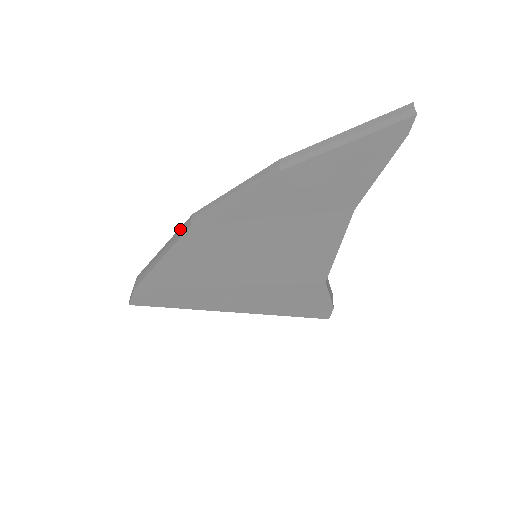
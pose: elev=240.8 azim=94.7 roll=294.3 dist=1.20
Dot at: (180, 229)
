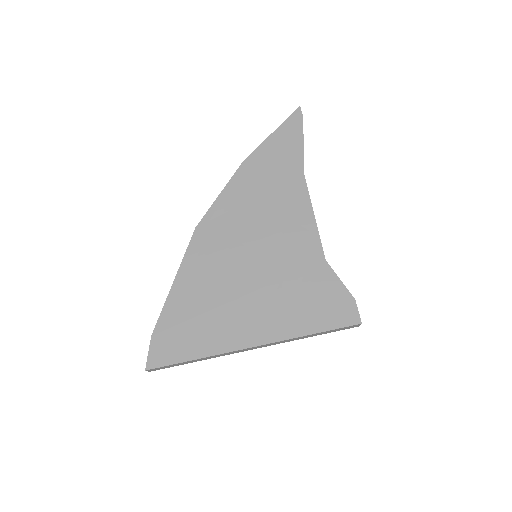
Dot at: occluded
